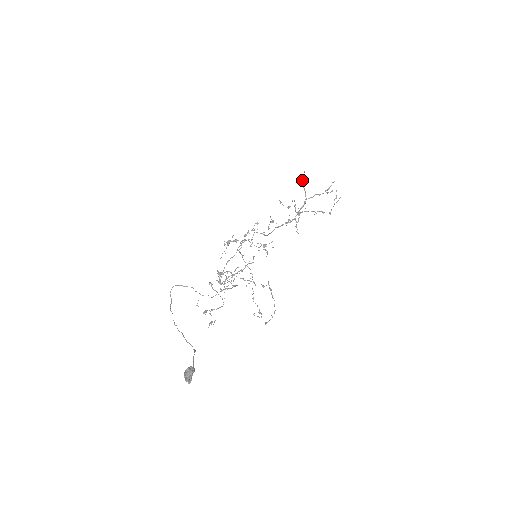
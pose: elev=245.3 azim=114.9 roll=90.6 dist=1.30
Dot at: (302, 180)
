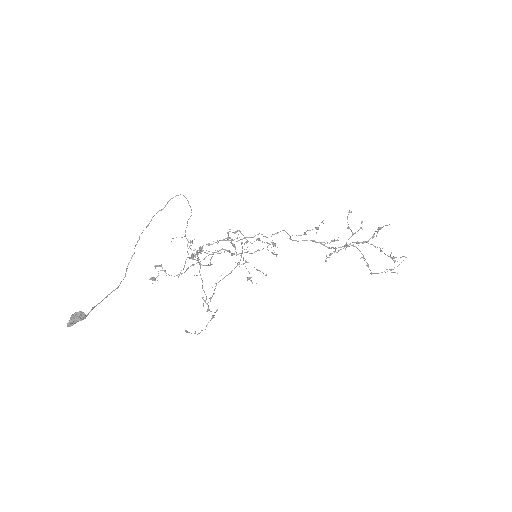
Dot at: (380, 227)
